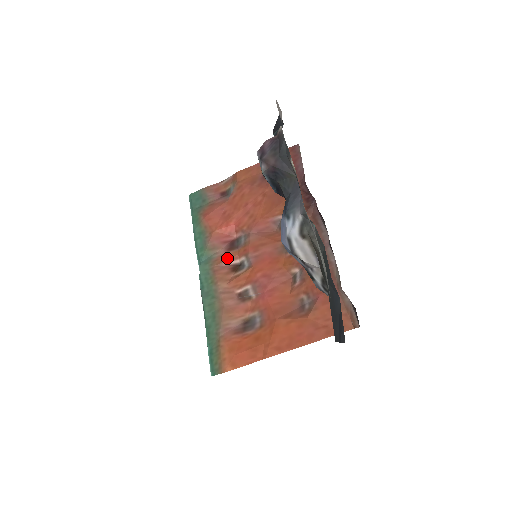
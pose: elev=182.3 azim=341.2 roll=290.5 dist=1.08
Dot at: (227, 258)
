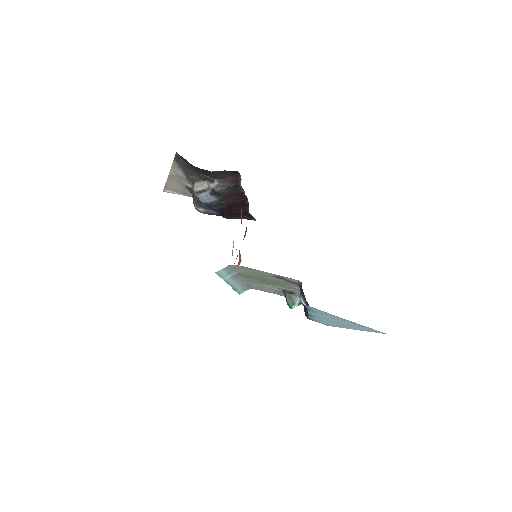
Dot at: occluded
